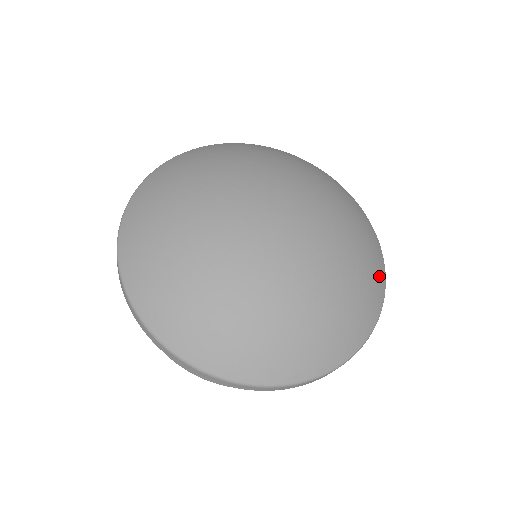
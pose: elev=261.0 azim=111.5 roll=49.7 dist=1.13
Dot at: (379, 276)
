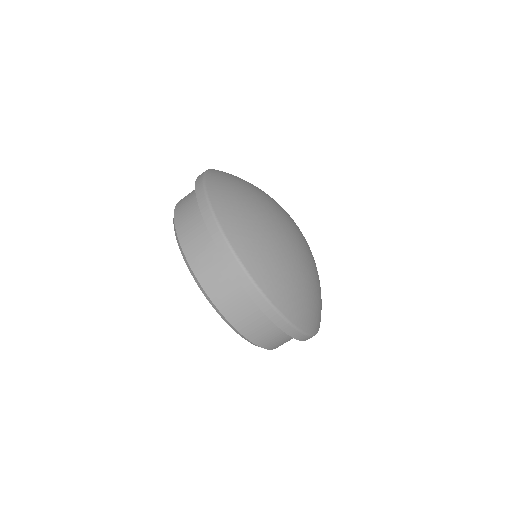
Dot at: occluded
